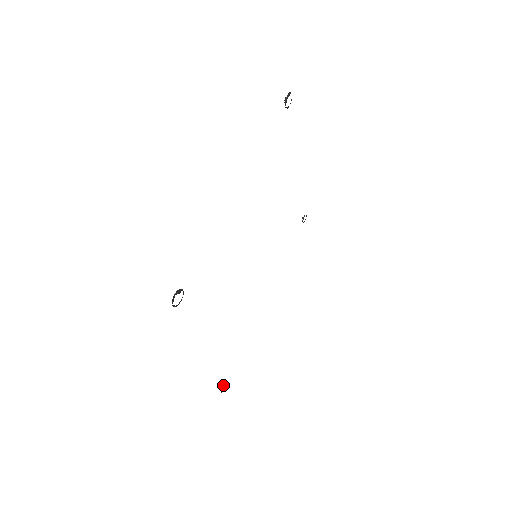
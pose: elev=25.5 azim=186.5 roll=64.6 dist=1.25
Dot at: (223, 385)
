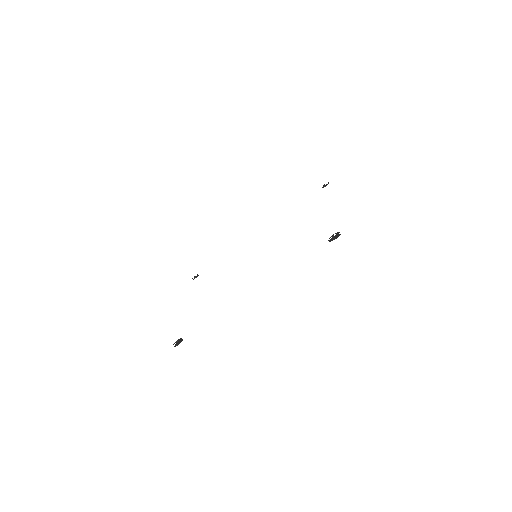
Dot at: occluded
